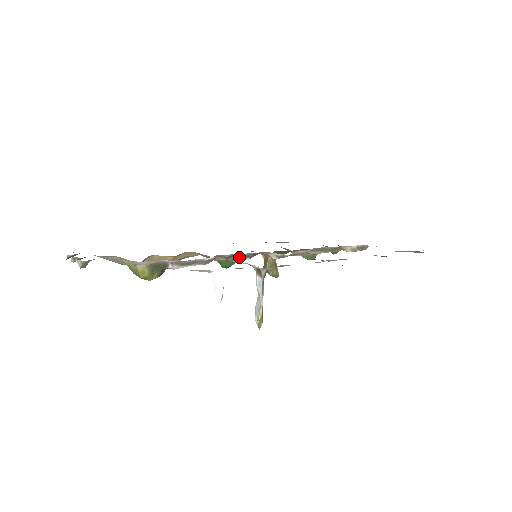
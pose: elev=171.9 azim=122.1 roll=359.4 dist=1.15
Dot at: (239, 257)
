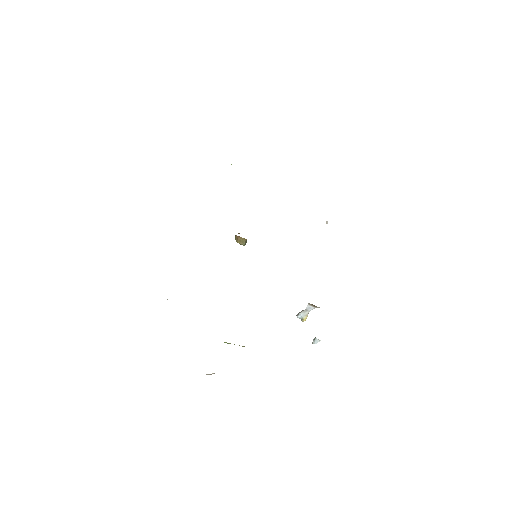
Dot at: occluded
